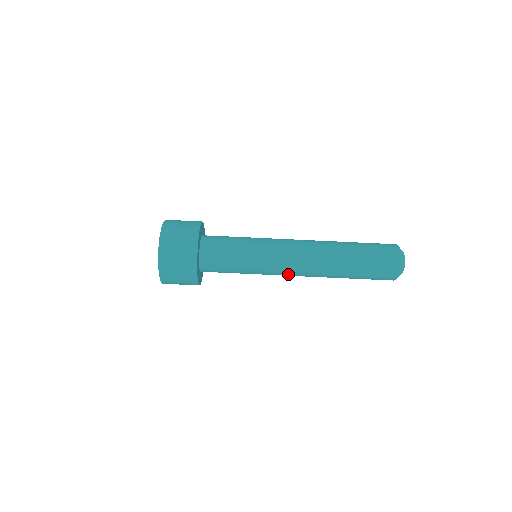
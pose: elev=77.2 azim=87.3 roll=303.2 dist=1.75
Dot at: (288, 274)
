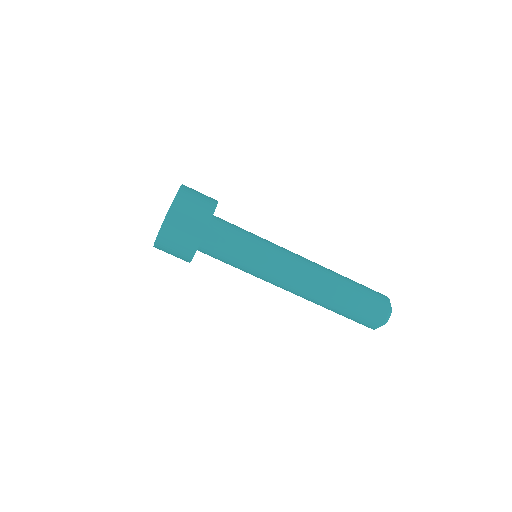
Dot at: occluded
